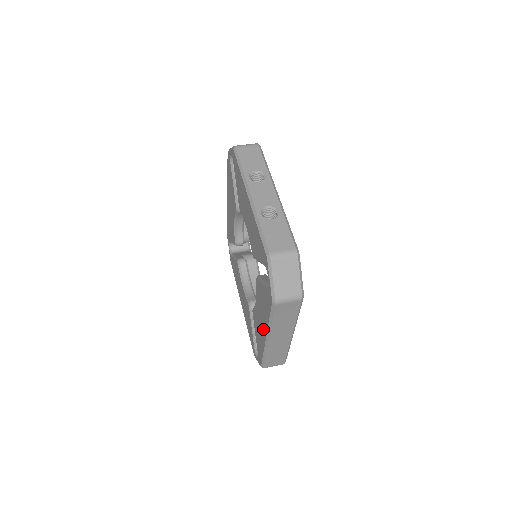
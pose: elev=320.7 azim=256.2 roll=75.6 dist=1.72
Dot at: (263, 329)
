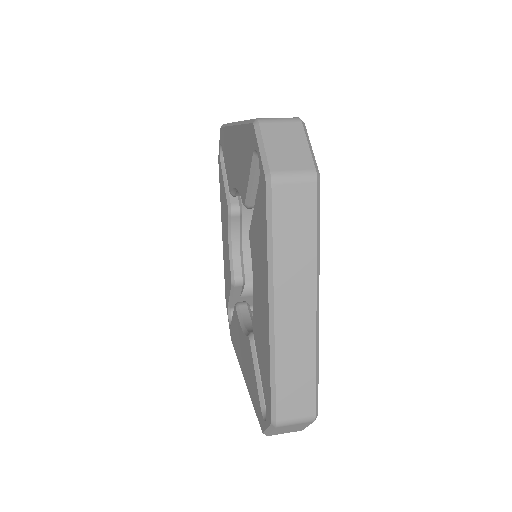
Dot at: (264, 302)
